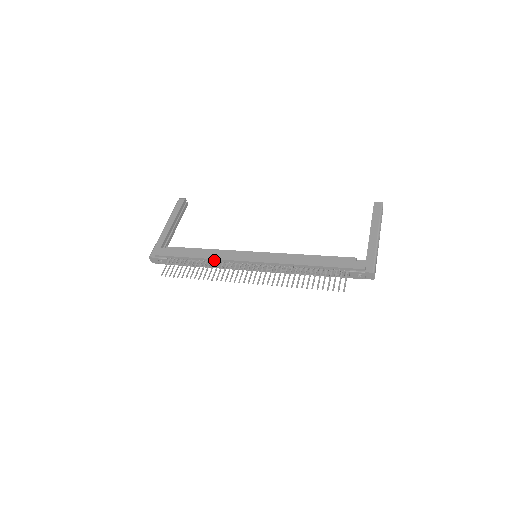
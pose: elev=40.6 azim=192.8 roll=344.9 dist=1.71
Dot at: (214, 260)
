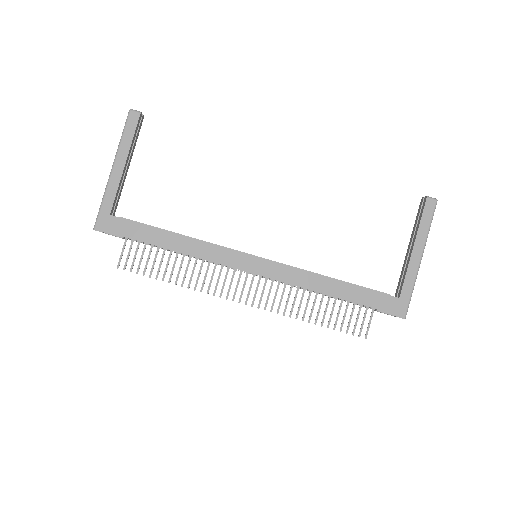
Dot at: (197, 257)
